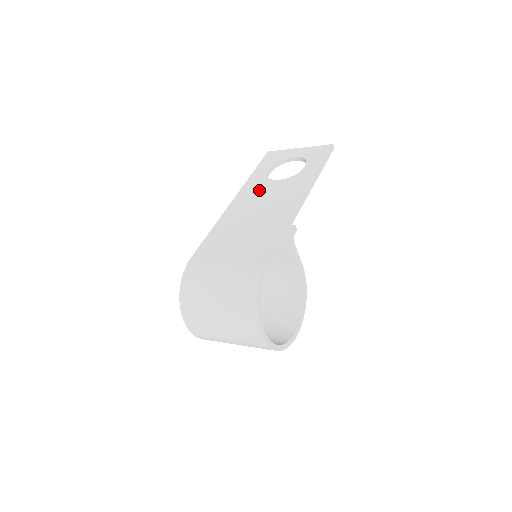
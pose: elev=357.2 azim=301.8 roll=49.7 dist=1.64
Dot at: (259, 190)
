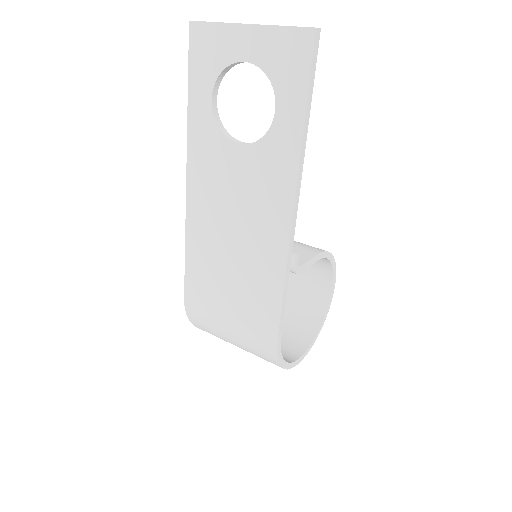
Dot at: (217, 167)
